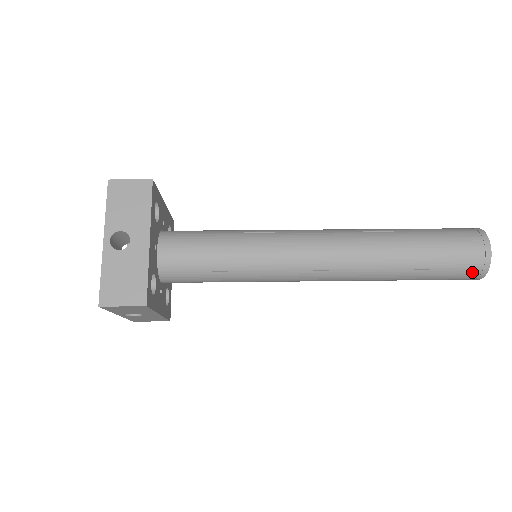
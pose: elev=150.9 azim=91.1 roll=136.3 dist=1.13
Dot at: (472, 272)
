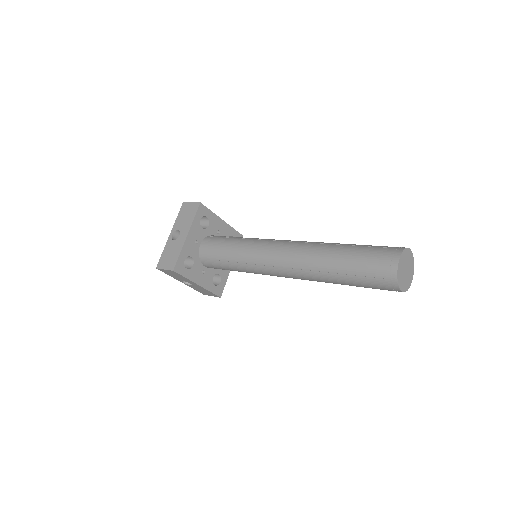
Dot at: (385, 282)
